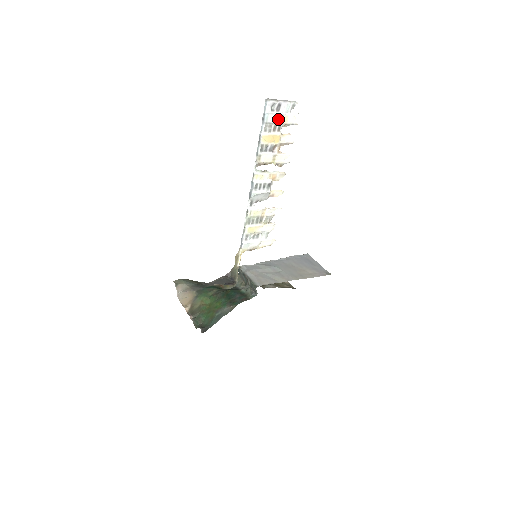
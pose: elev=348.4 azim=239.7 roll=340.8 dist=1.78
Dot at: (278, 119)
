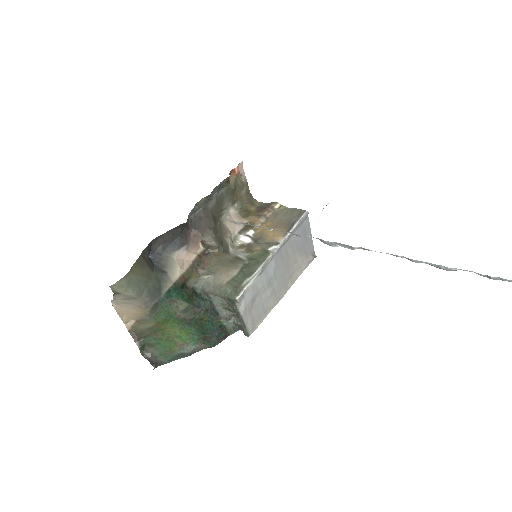
Dot at: occluded
